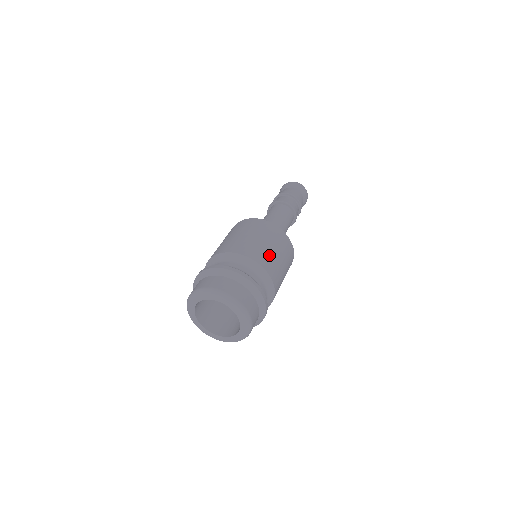
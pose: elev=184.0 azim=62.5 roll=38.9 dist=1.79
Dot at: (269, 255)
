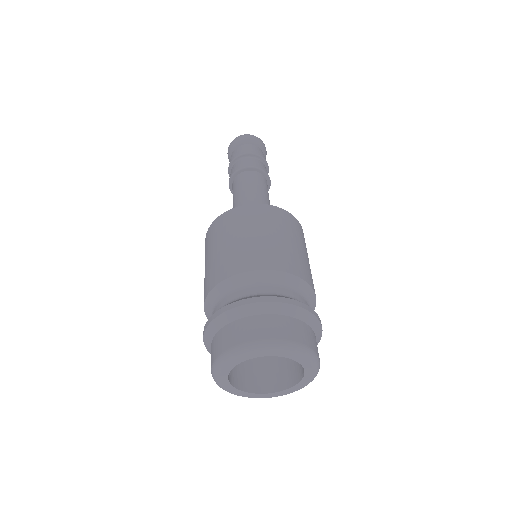
Dot at: (307, 265)
